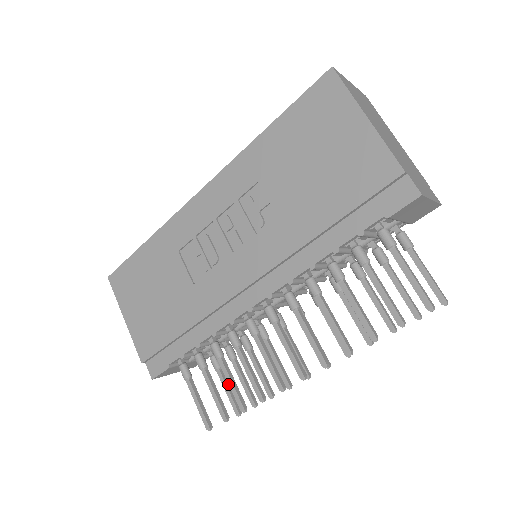
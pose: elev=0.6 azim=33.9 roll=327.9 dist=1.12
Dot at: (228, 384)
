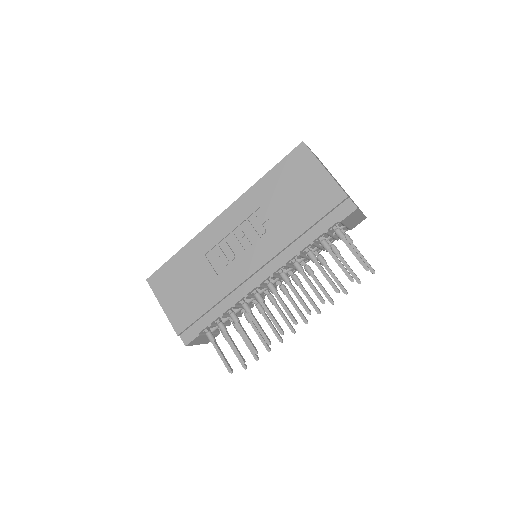
Dot at: occluded
